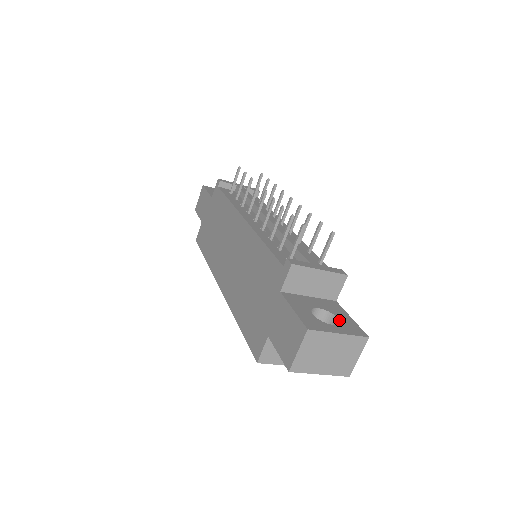
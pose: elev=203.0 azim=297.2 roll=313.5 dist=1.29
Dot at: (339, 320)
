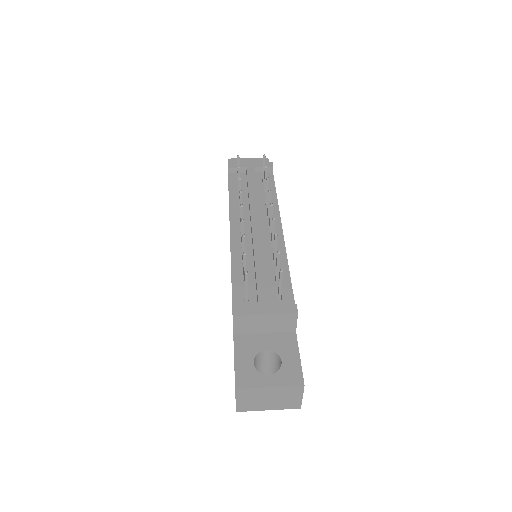
Dot at: (281, 365)
